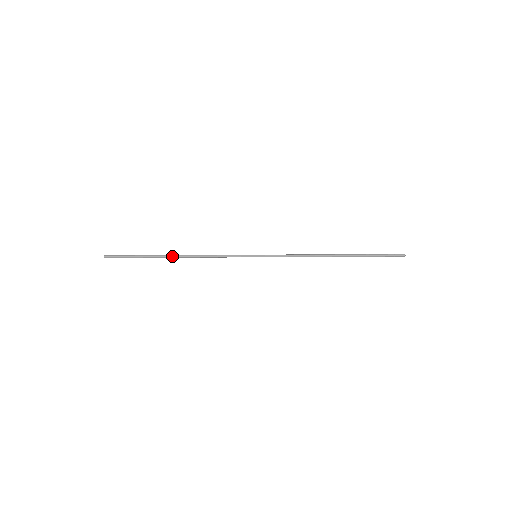
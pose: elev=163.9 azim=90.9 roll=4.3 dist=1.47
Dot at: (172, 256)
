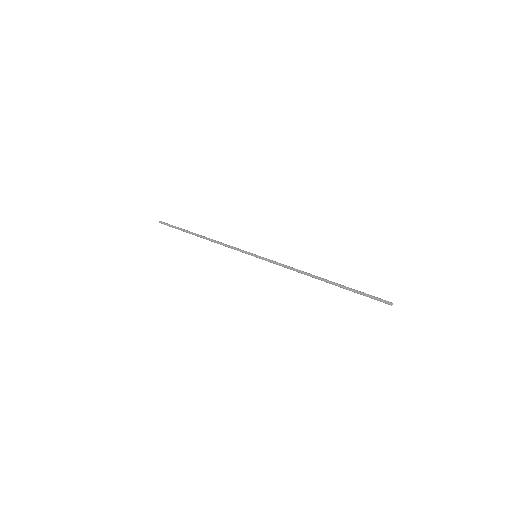
Dot at: (198, 236)
